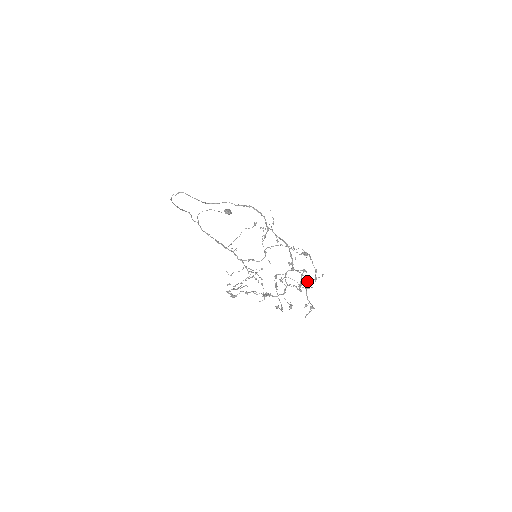
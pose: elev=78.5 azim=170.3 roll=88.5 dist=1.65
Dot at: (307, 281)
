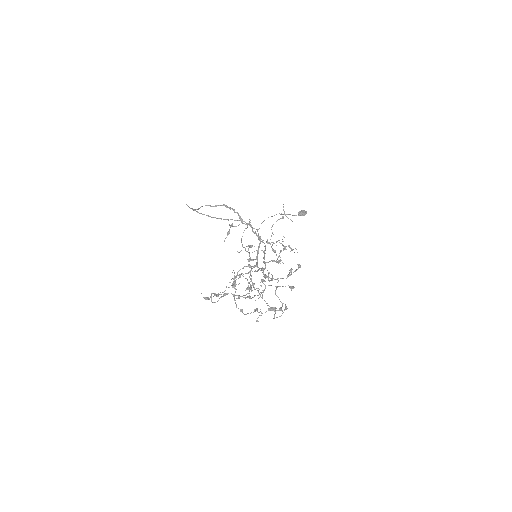
Dot at: (271, 278)
